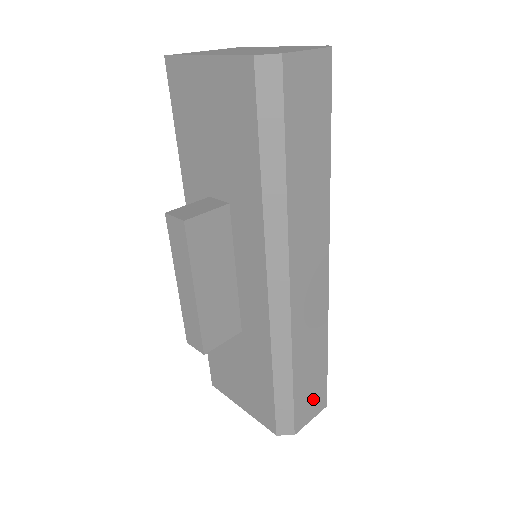
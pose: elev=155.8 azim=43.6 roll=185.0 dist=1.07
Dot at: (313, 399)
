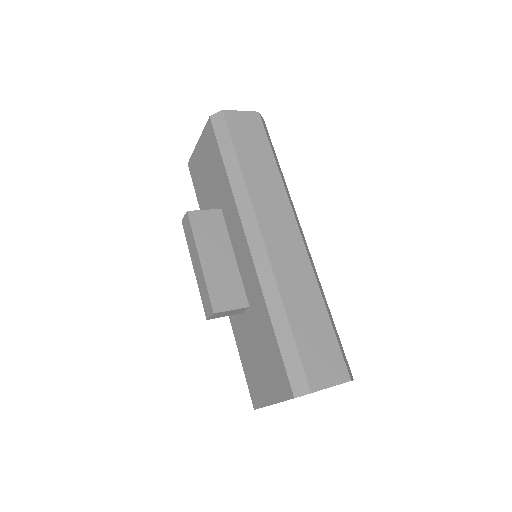
Dot at: (326, 360)
